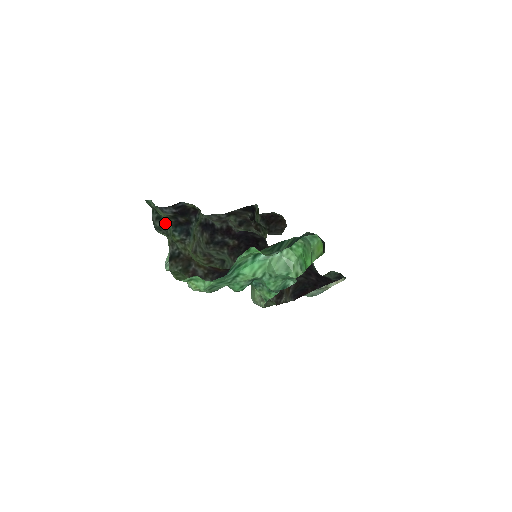
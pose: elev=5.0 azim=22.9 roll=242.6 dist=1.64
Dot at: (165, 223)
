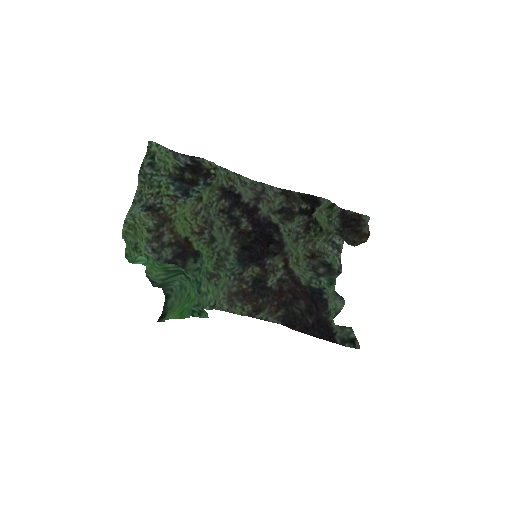
Dot at: (155, 173)
